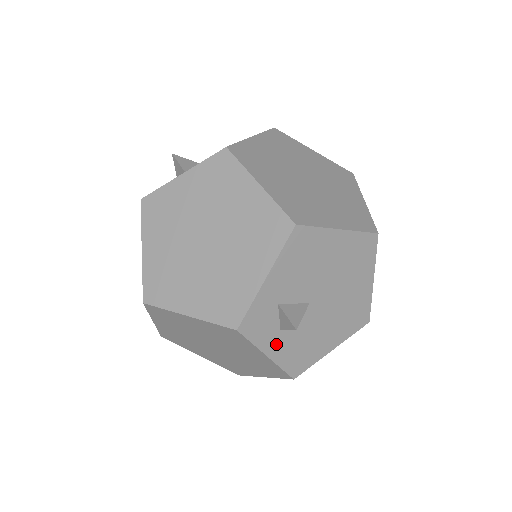
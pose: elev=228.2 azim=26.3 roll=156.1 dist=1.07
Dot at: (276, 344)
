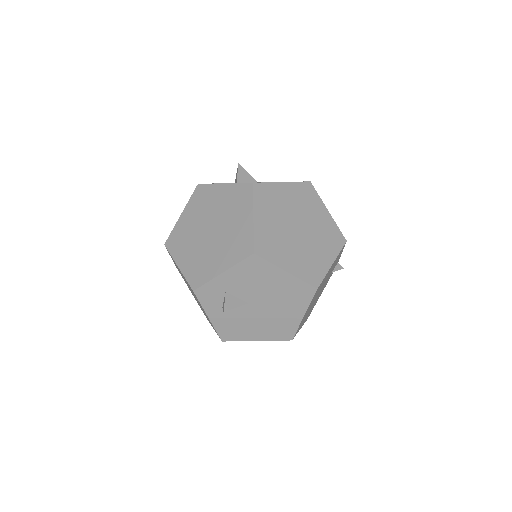
Dot at: (217, 314)
